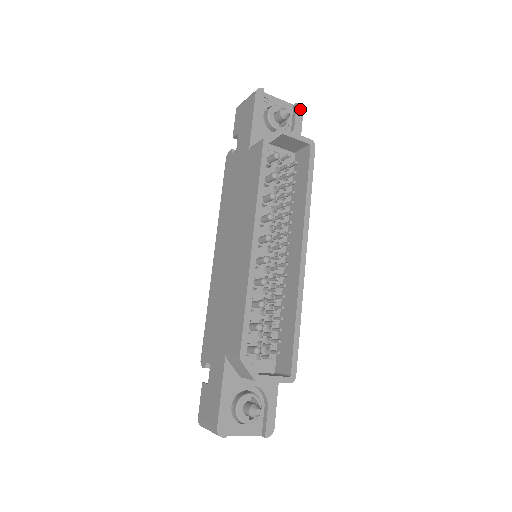
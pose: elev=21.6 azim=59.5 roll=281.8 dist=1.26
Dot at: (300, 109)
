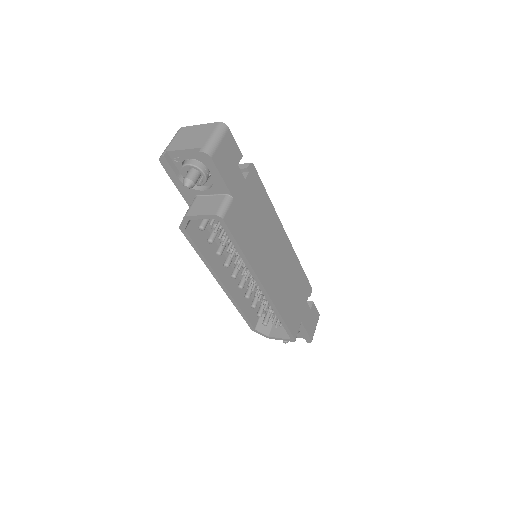
Dot at: (206, 156)
